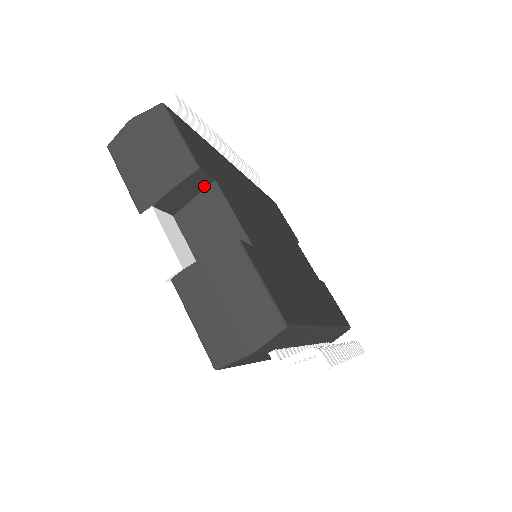
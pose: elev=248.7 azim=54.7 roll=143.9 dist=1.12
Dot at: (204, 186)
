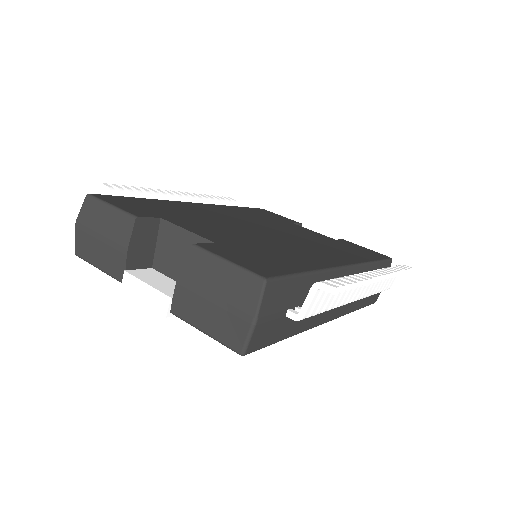
Dot at: (155, 229)
